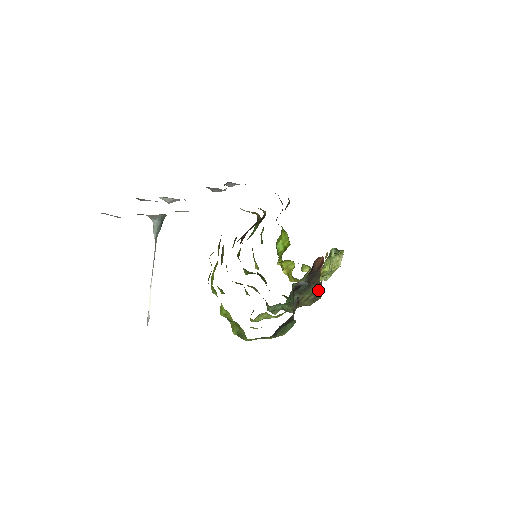
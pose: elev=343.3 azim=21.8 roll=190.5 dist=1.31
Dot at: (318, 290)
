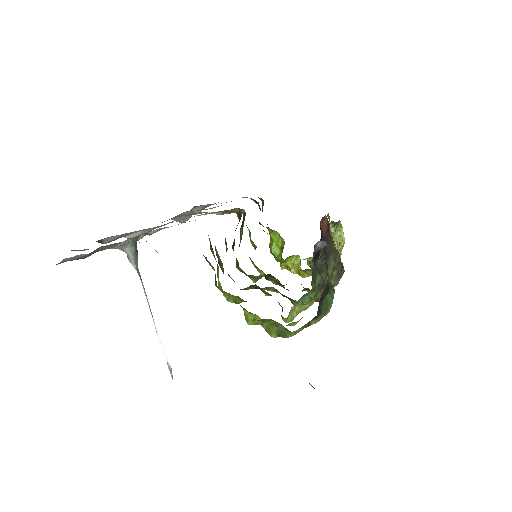
Dot at: (338, 262)
